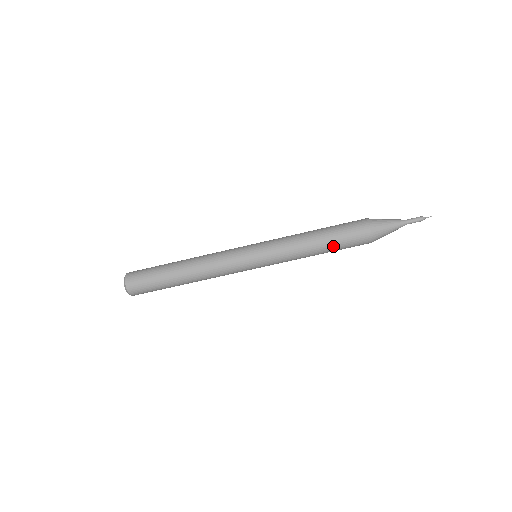
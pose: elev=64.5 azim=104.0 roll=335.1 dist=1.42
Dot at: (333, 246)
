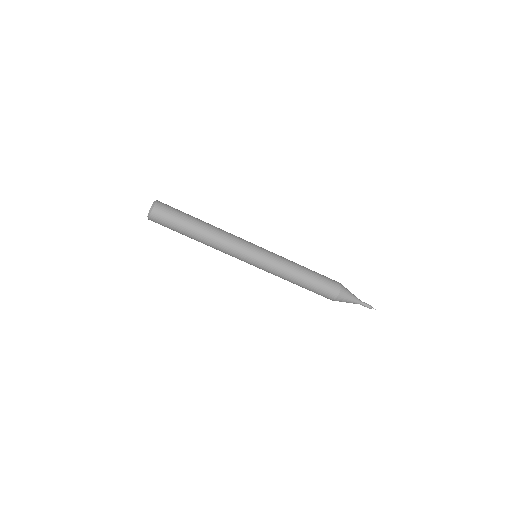
Dot at: (312, 284)
